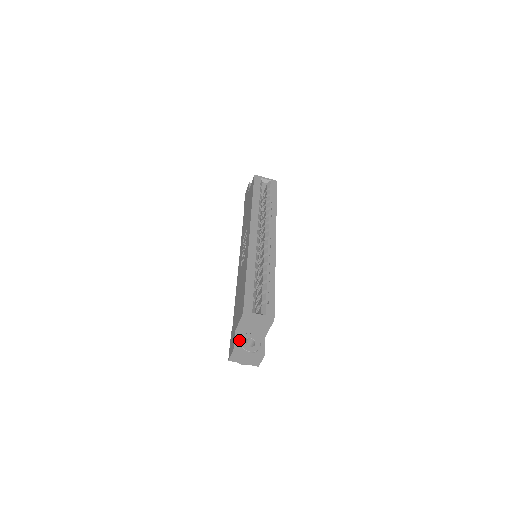
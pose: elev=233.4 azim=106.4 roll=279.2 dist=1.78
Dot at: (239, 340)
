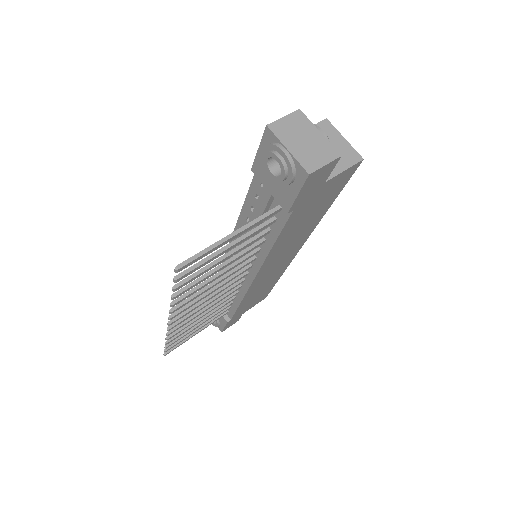
Dot at: occluded
